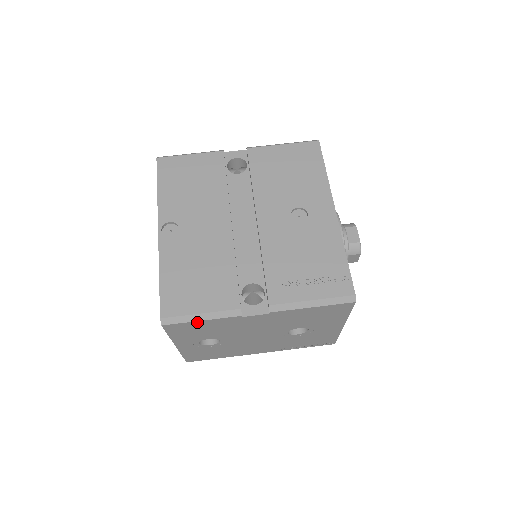
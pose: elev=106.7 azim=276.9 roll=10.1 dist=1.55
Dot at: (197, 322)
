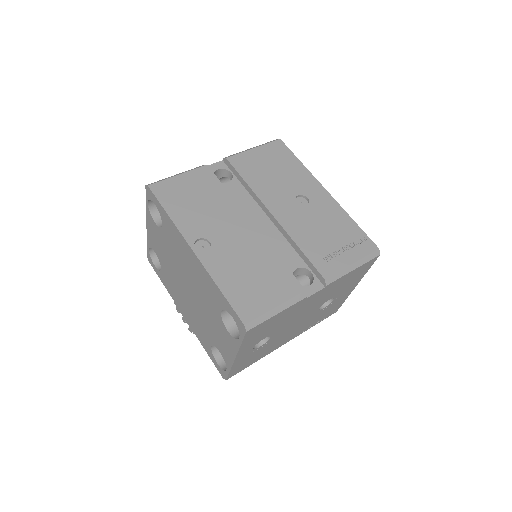
Dot at: (273, 317)
